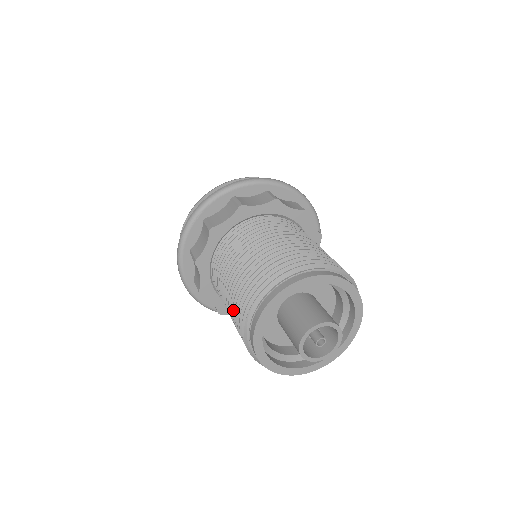
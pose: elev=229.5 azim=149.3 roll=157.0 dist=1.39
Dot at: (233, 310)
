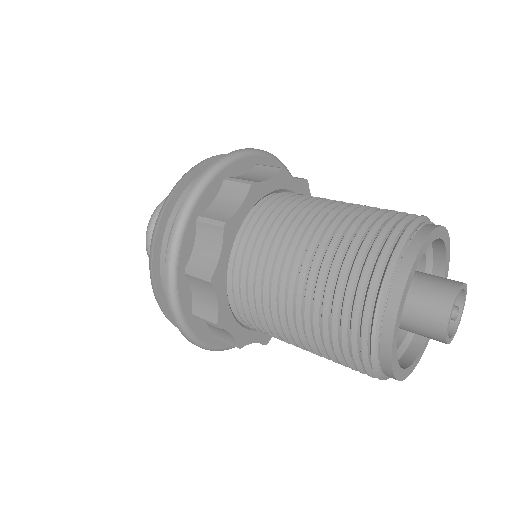
Dot at: (323, 319)
